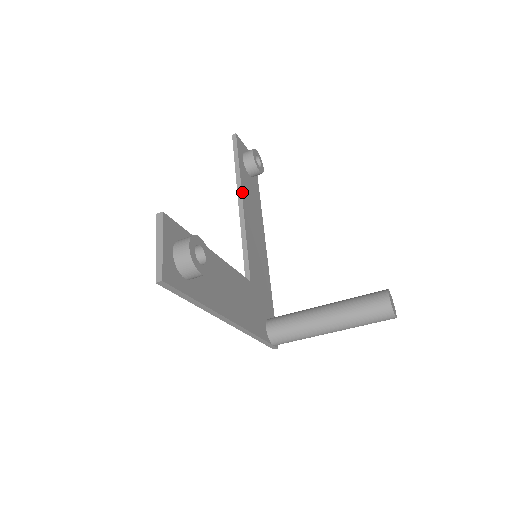
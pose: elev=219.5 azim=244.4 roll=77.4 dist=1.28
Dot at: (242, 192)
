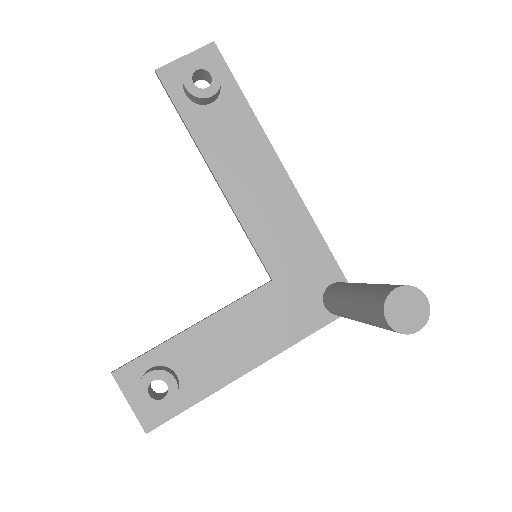
Dot at: (208, 162)
